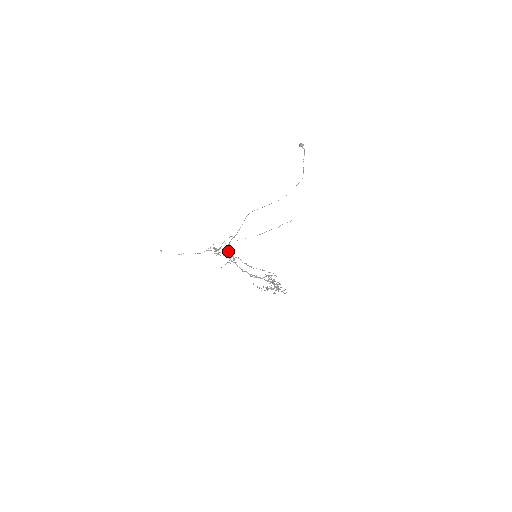
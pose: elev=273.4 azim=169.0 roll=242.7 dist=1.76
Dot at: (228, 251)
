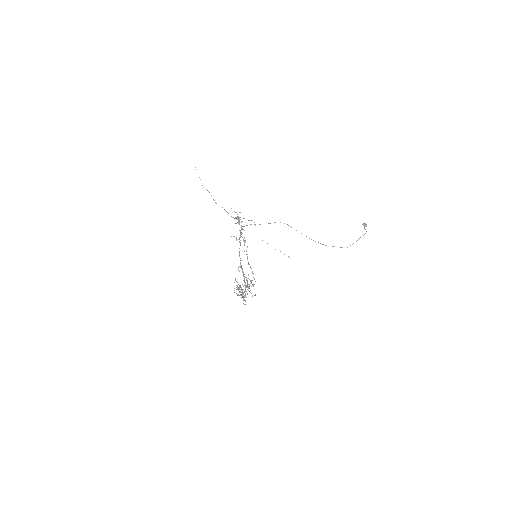
Dot at: occluded
